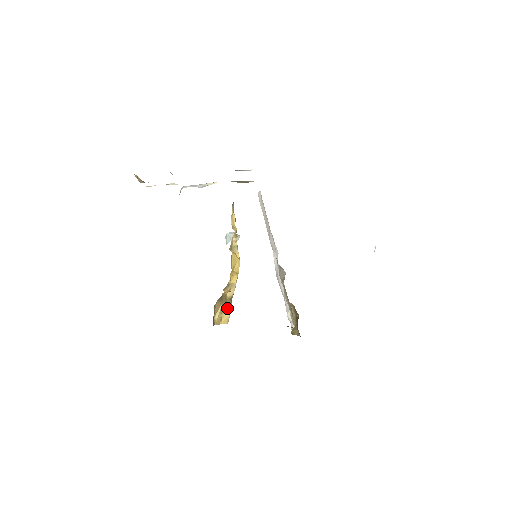
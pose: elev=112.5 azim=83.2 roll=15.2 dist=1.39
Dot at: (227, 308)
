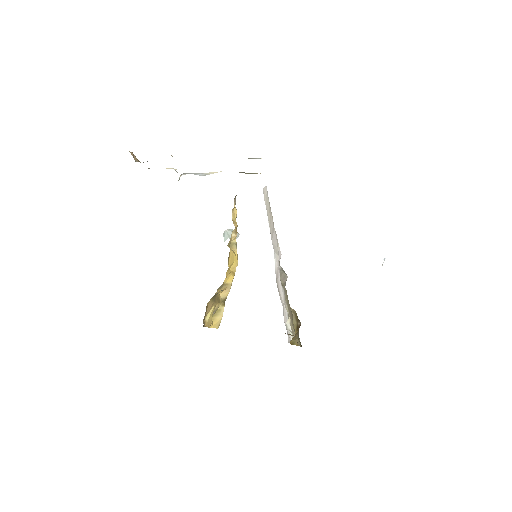
Dot at: (219, 310)
